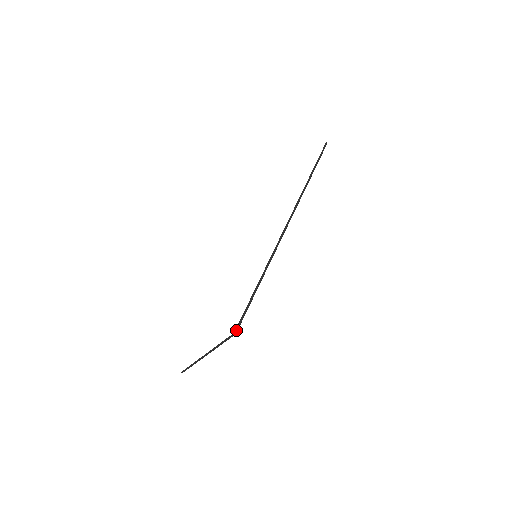
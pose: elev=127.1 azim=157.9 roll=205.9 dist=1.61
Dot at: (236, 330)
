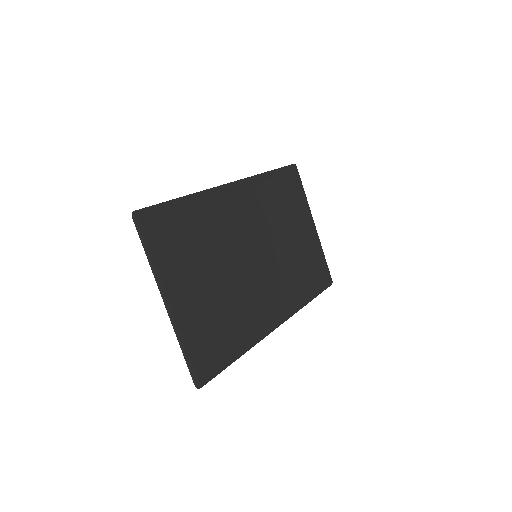
Dot at: (134, 211)
